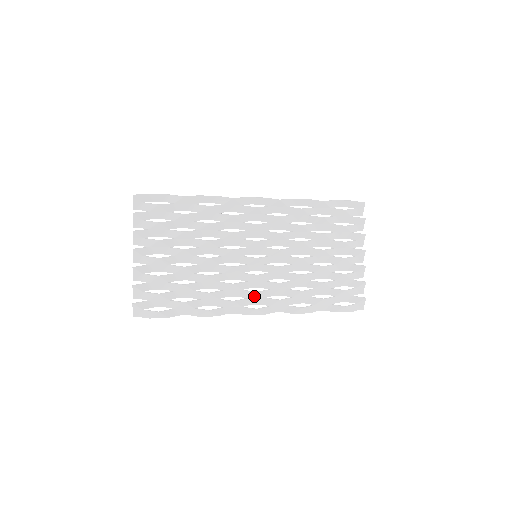
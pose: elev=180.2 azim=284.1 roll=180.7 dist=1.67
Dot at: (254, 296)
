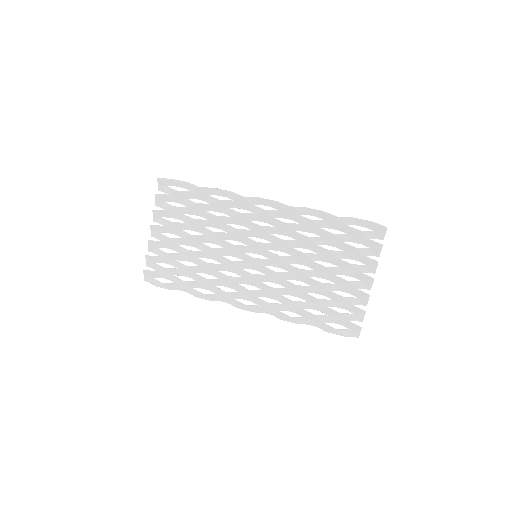
Dot at: (246, 293)
